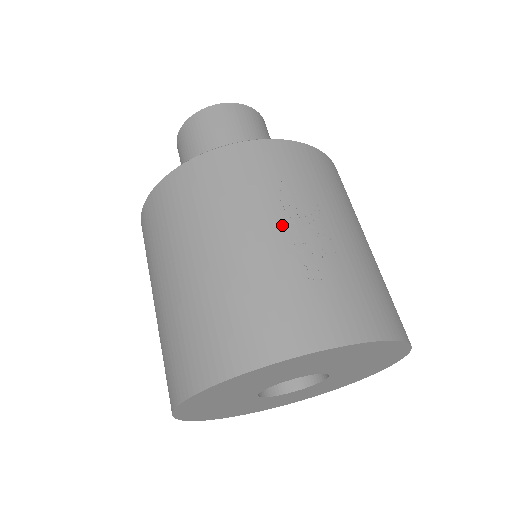
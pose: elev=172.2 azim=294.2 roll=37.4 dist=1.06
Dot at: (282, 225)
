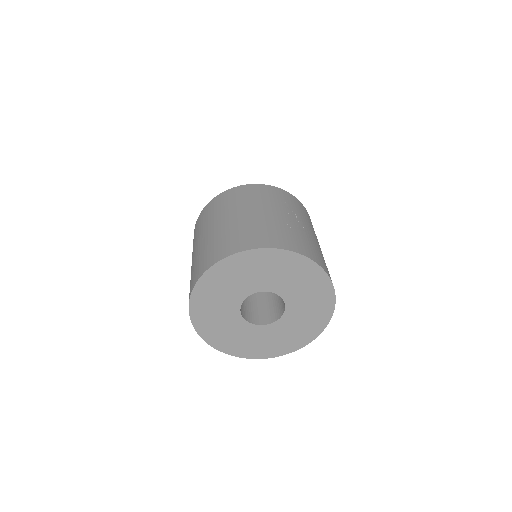
Dot at: (283, 213)
